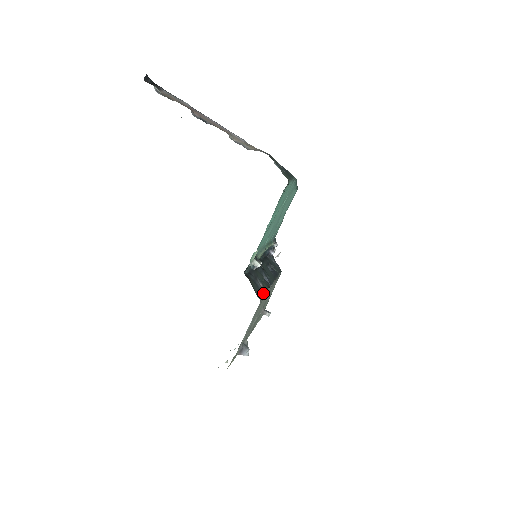
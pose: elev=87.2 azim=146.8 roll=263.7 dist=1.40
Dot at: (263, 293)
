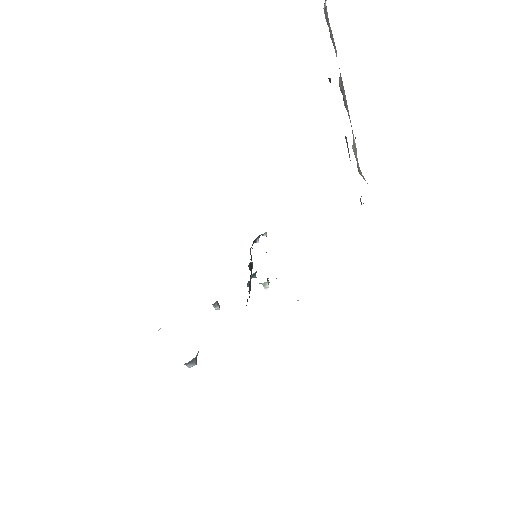
Dot at: occluded
